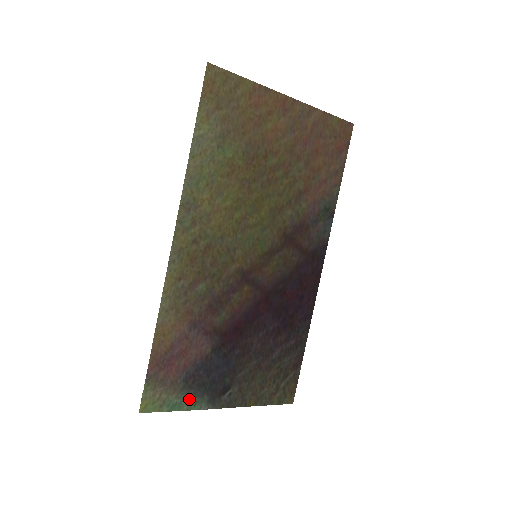
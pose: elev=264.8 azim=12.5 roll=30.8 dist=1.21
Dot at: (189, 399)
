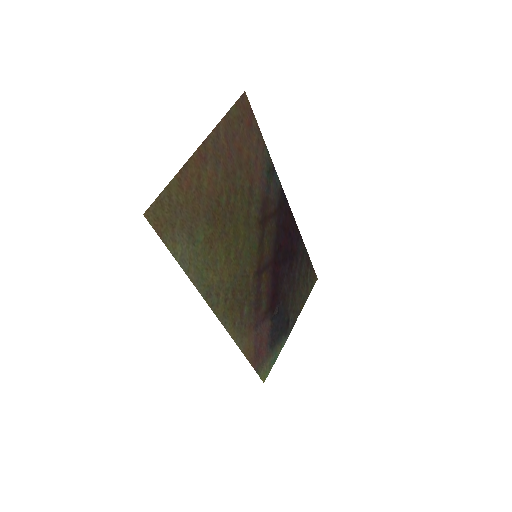
Dot at: (277, 349)
